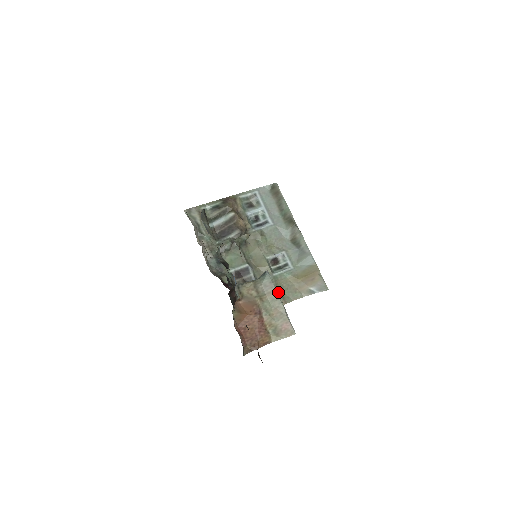
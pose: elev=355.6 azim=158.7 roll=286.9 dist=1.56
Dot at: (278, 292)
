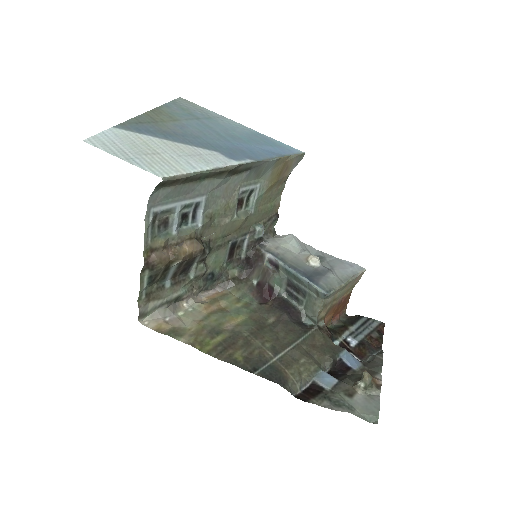
Dot at: (268, 211)
